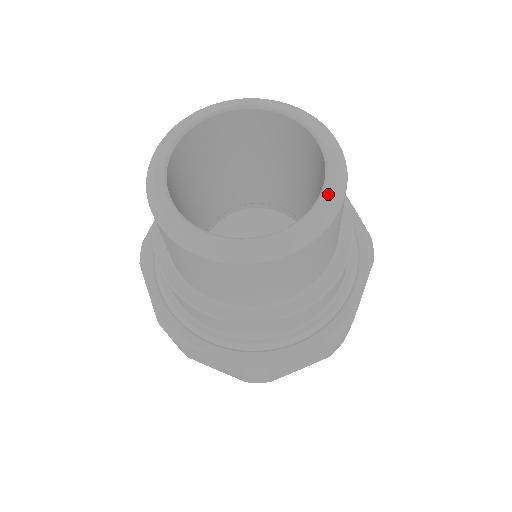
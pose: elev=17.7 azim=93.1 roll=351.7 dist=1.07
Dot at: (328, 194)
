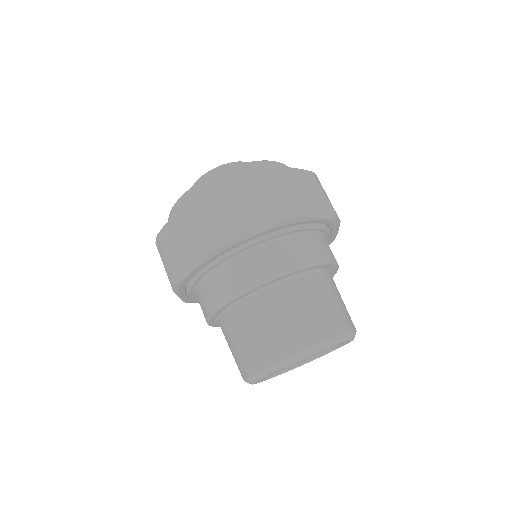
Dot at: occluded
